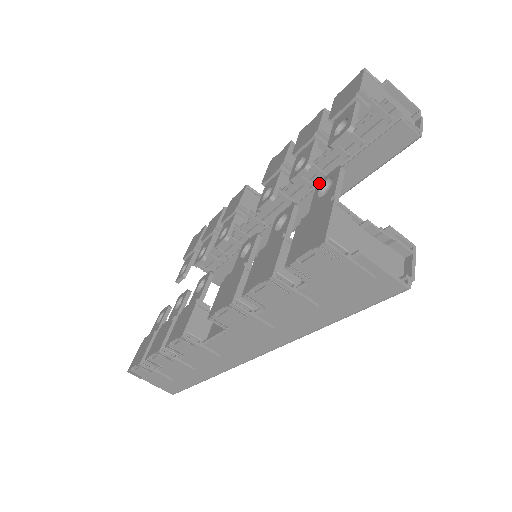
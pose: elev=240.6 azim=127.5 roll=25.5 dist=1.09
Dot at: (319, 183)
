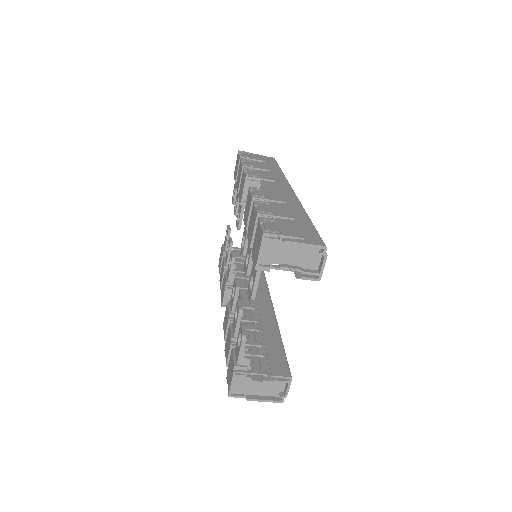
Dot at: (240, 327)
